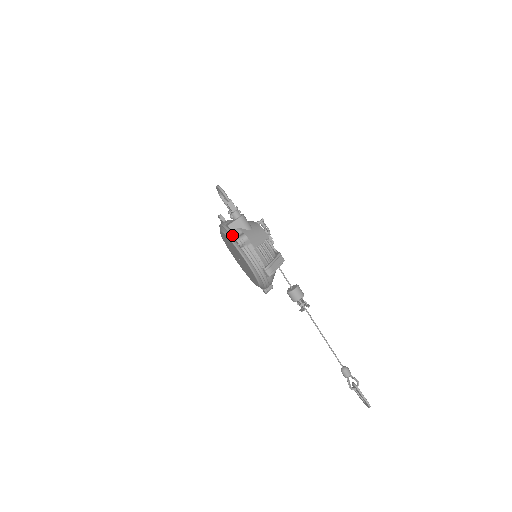
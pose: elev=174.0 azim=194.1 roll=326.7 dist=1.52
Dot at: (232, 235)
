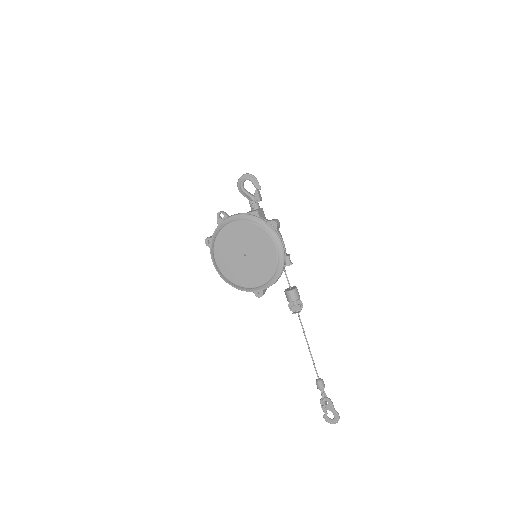
Dot at: (263, 219)
